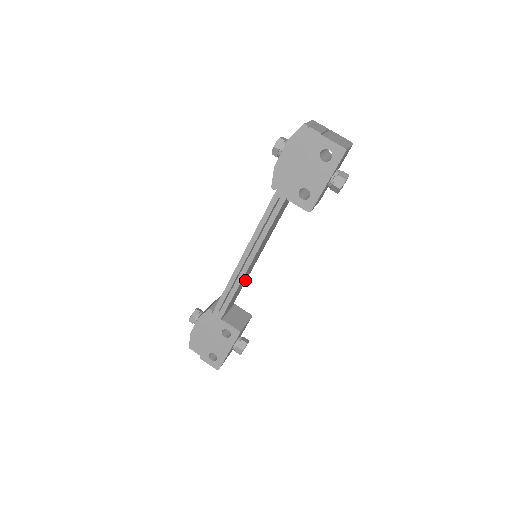
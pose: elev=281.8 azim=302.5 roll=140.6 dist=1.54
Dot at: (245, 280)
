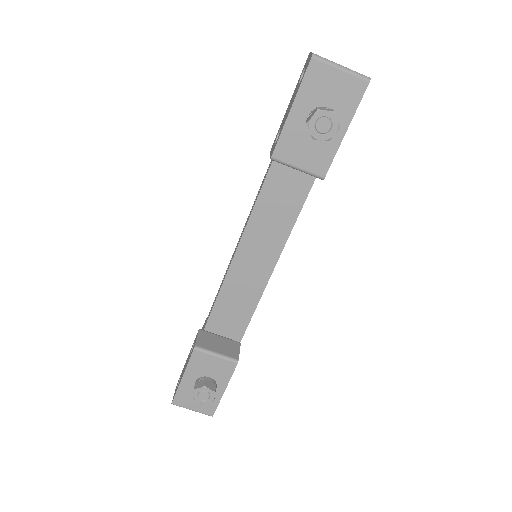
Dot at: (252, 302)
